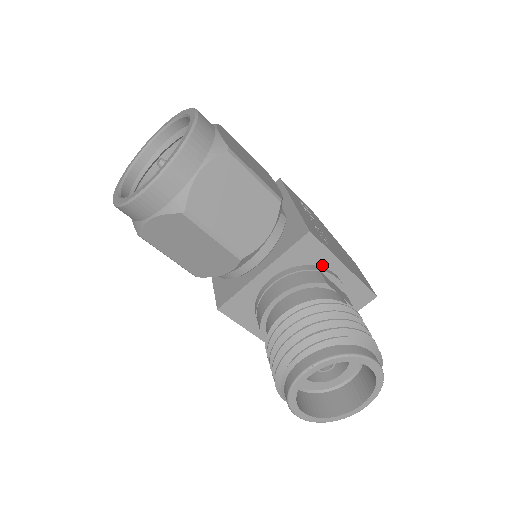
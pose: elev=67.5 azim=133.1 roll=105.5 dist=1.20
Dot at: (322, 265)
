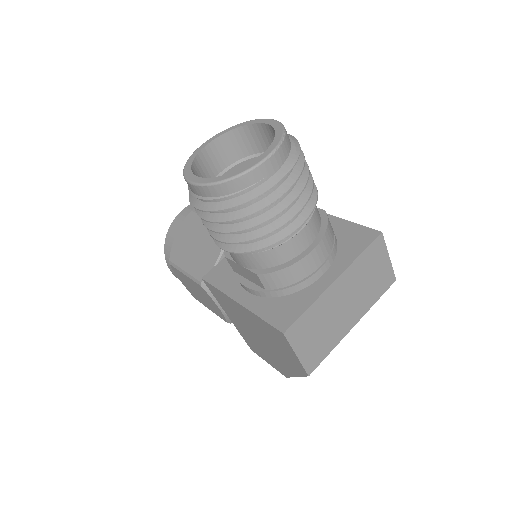
Dot at: occluded
